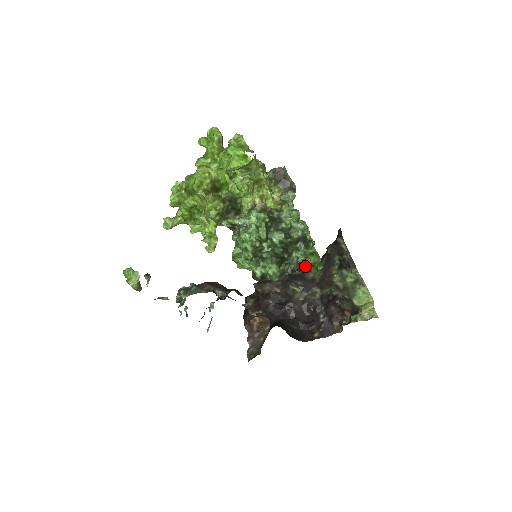
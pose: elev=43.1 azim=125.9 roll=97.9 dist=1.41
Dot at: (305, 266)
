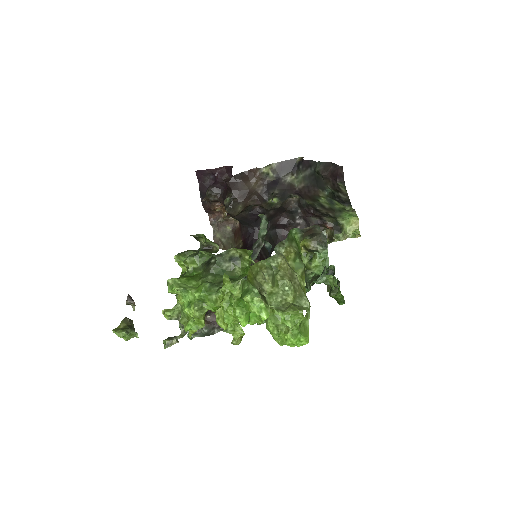
Dot at: occluded
